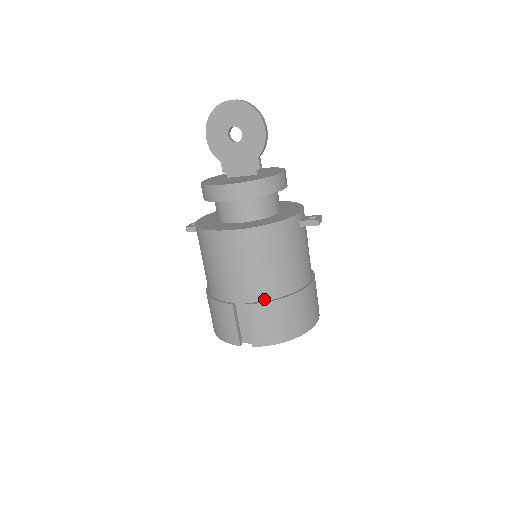
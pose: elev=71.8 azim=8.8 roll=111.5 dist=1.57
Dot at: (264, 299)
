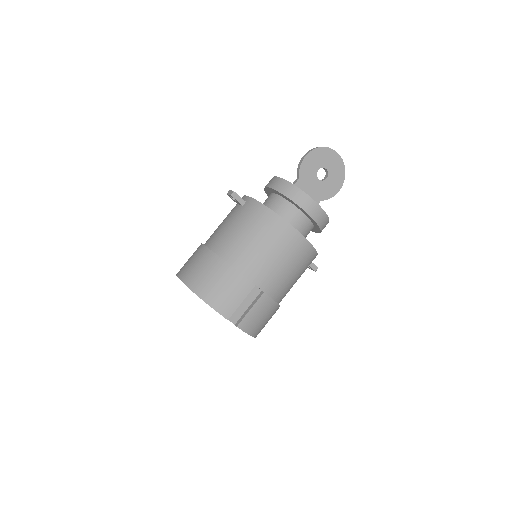
Dot at: (273, 297)
